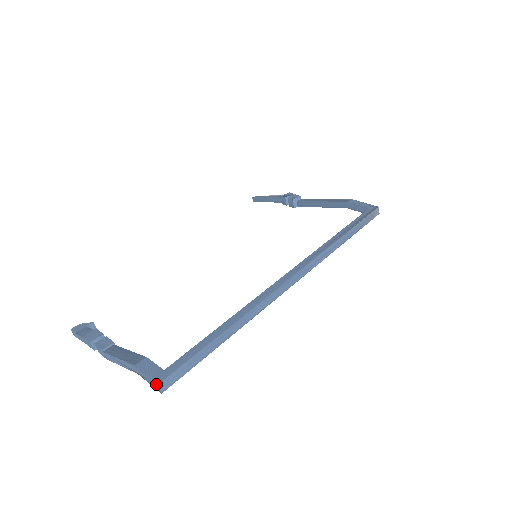
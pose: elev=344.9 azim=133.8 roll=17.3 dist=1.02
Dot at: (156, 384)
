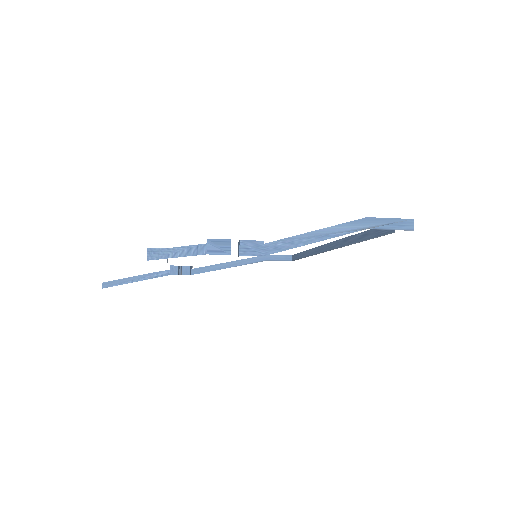
Dot at: (410, 220)
